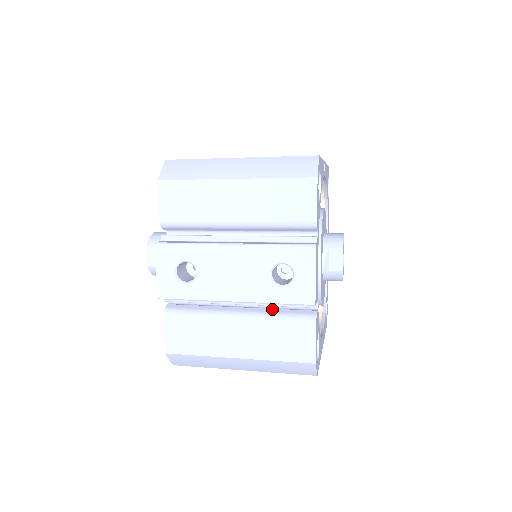
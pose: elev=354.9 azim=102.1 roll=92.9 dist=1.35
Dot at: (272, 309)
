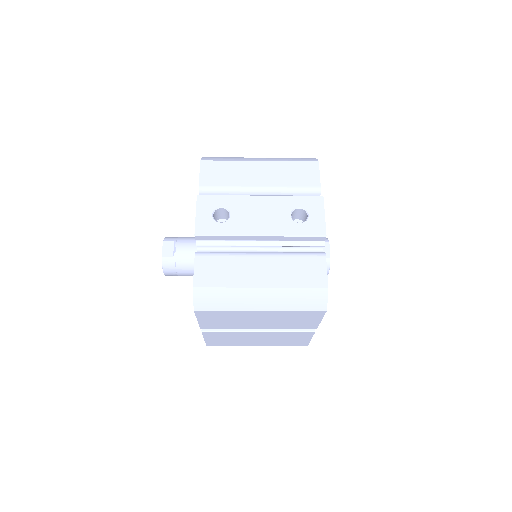
Dot at: (288, 252)
